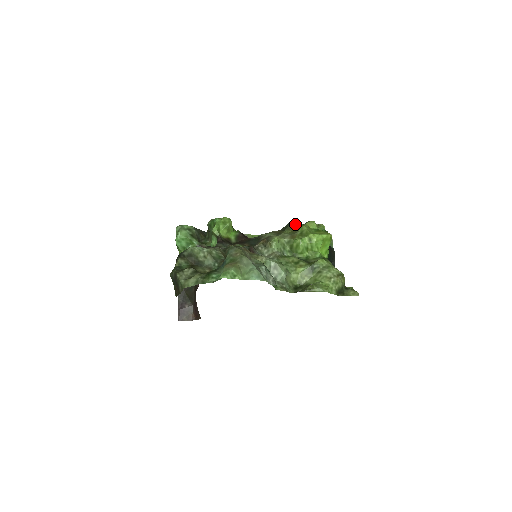
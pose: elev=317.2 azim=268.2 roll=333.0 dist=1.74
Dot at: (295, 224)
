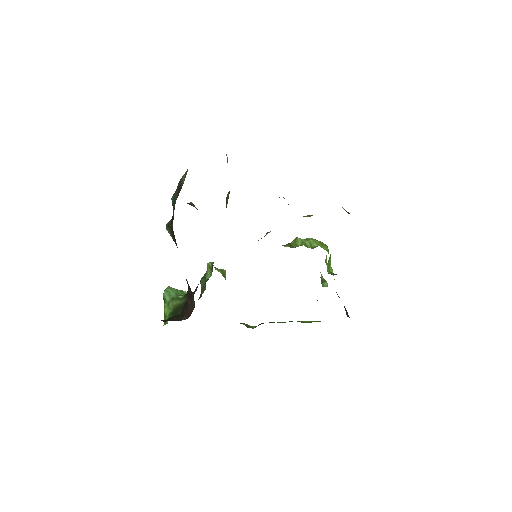
Dot at: occluded
